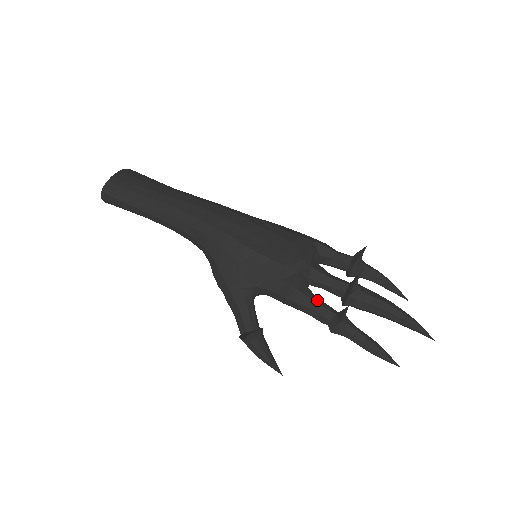
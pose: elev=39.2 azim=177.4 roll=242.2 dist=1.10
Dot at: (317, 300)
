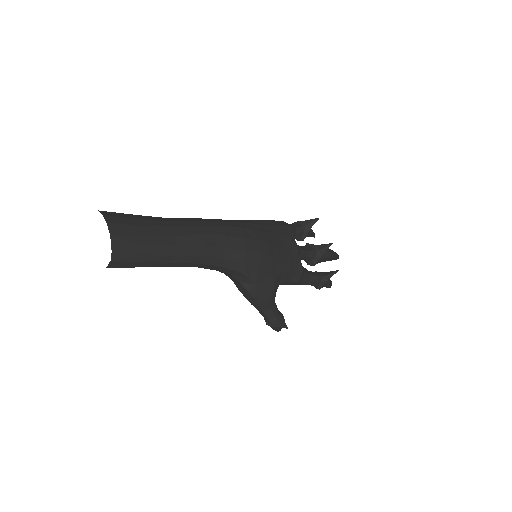
Dot at: (310, 272)
